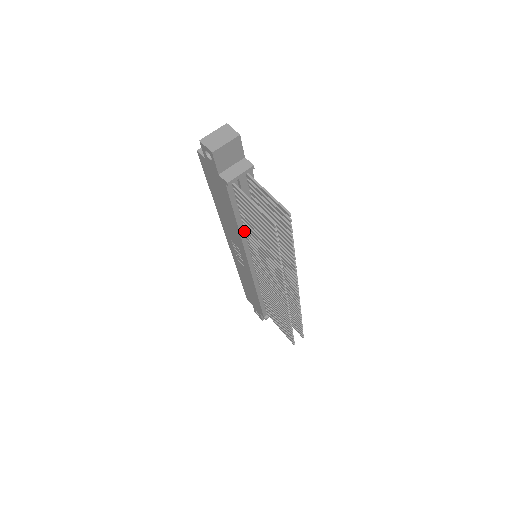
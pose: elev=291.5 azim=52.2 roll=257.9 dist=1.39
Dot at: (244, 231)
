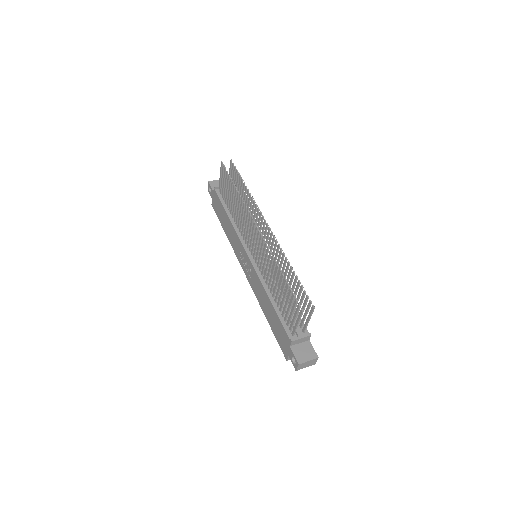
Dot at: (235, 223)
